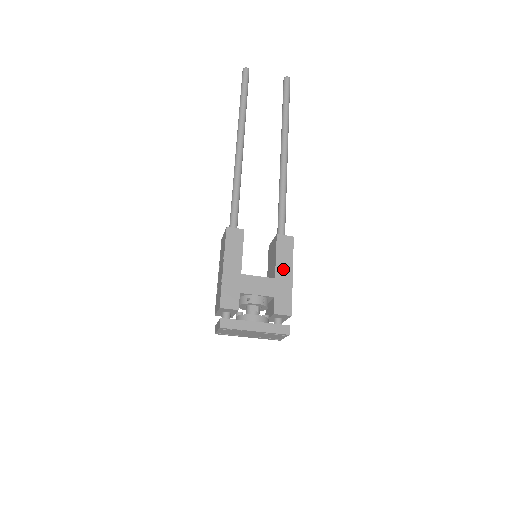
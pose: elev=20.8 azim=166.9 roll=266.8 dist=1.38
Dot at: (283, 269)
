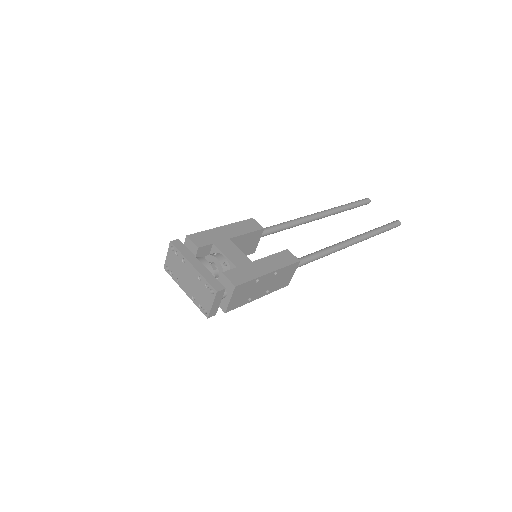
Dot at: (266, 264)
